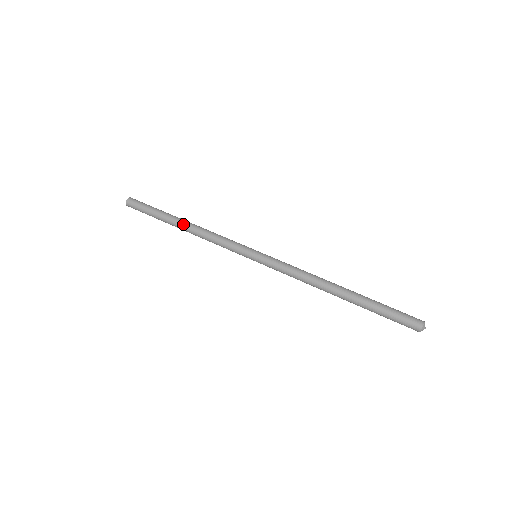
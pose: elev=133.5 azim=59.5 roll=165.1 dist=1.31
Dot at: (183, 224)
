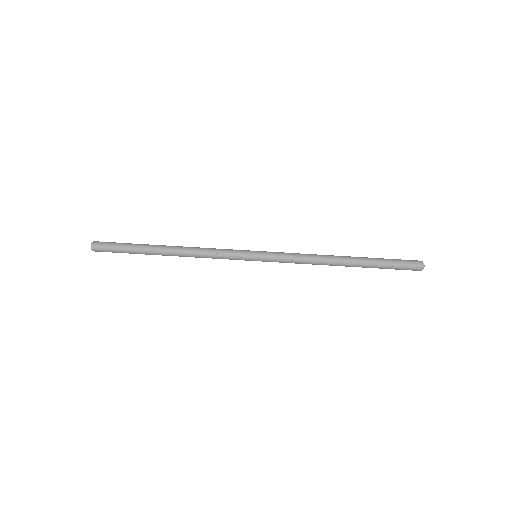
Dot at: (169, 252)
